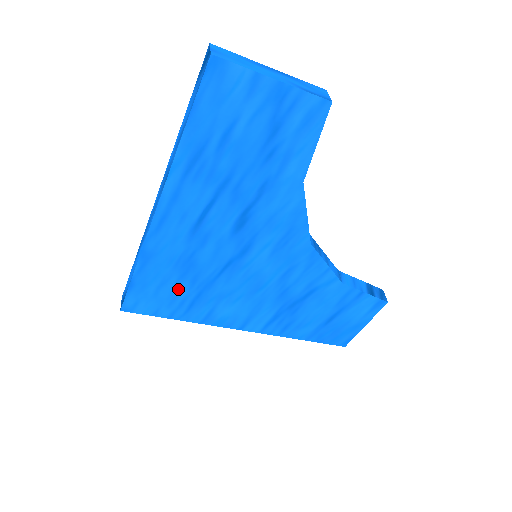
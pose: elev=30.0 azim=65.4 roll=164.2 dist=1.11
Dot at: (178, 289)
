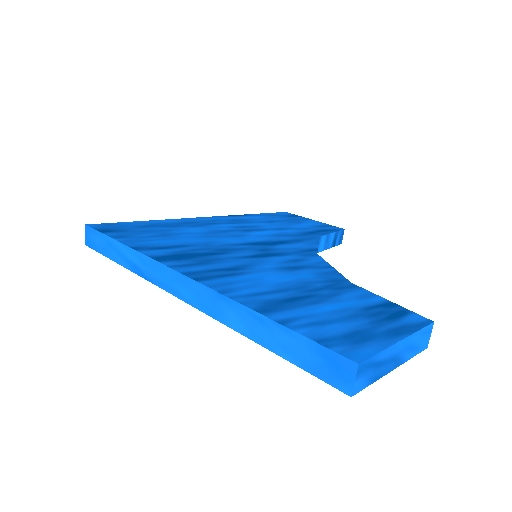
Dot at: occluded
